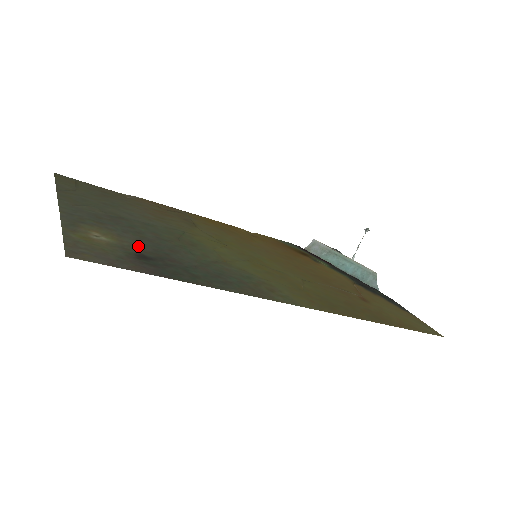
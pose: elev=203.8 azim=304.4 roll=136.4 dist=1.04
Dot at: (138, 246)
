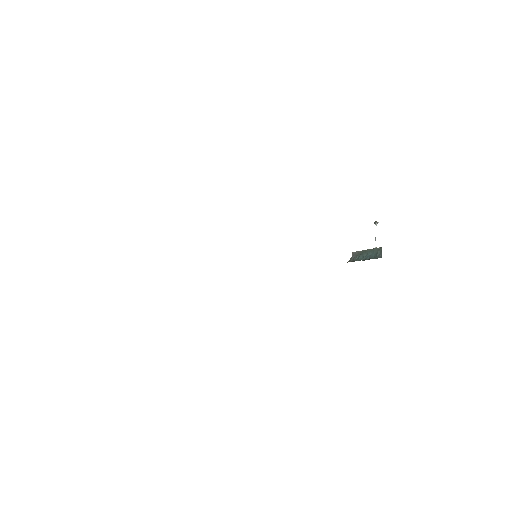
Dot at: occluded
